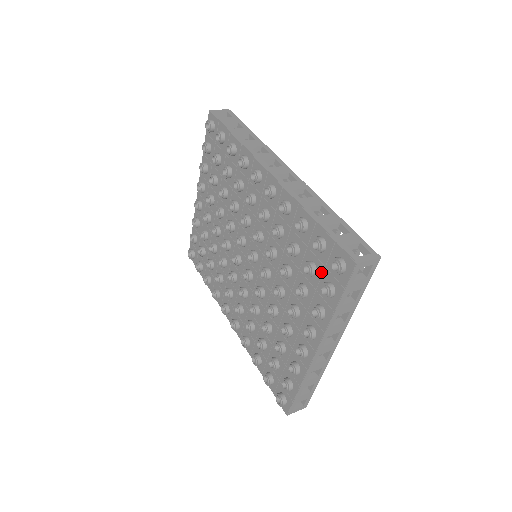
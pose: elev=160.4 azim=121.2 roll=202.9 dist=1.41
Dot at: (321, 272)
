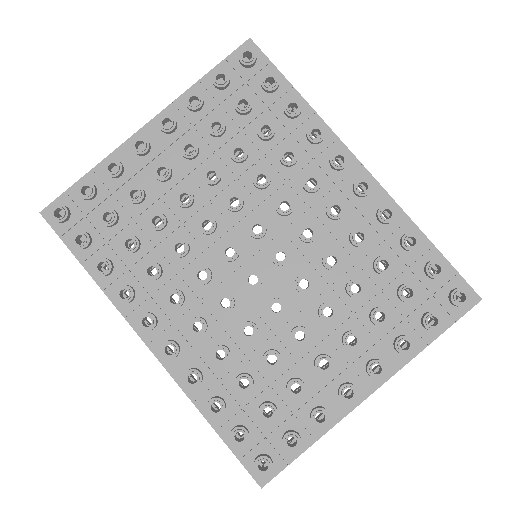
Dot at: (421, 299)
